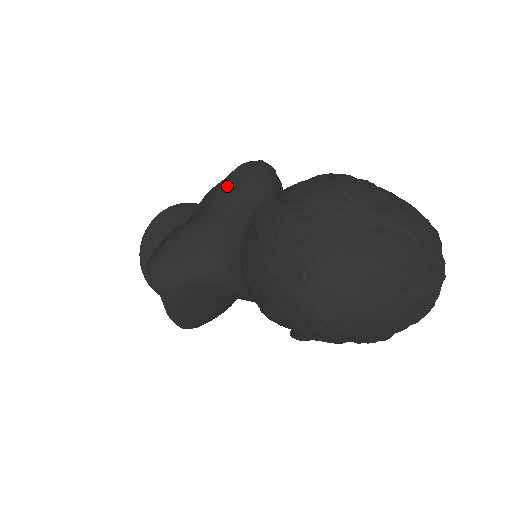
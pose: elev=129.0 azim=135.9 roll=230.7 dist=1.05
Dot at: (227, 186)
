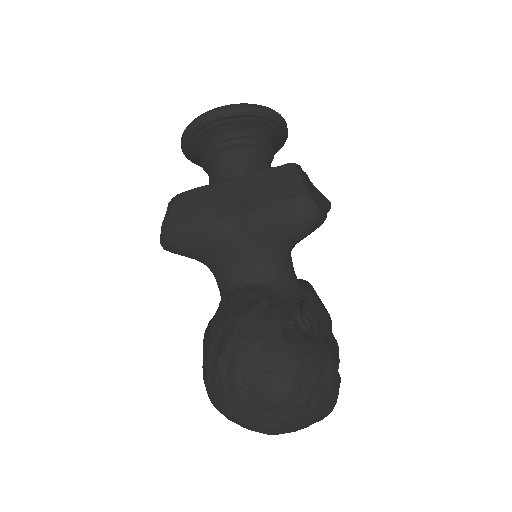
Dot at: (266, 217)
